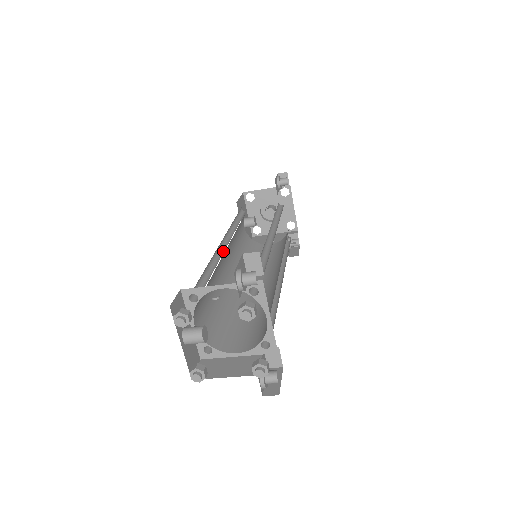
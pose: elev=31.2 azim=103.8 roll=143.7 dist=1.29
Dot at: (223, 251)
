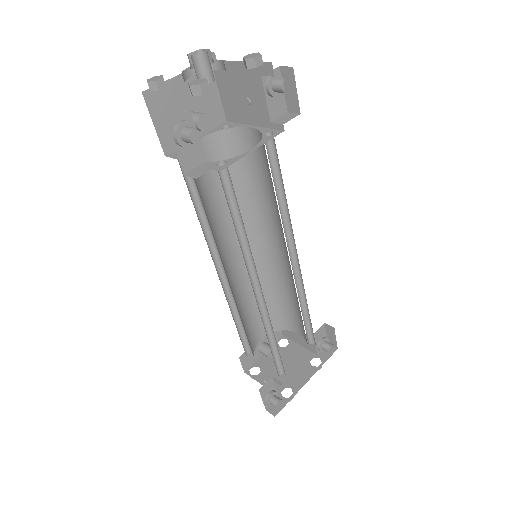
Dot at: (228, 284)
